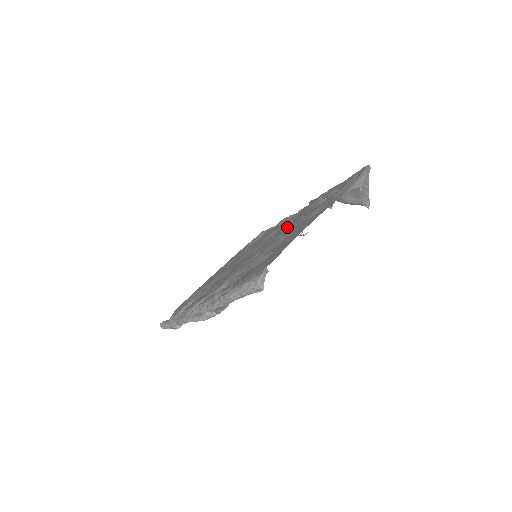
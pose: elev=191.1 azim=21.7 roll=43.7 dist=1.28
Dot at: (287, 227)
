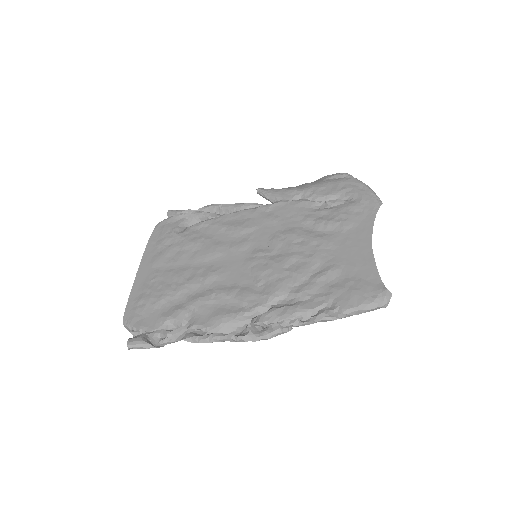
Dot at: (296, 229)
